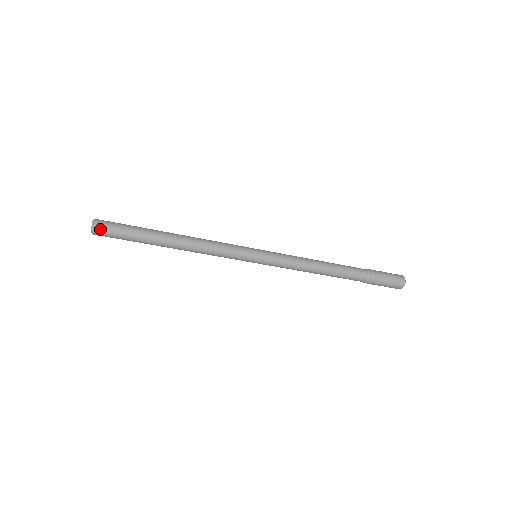
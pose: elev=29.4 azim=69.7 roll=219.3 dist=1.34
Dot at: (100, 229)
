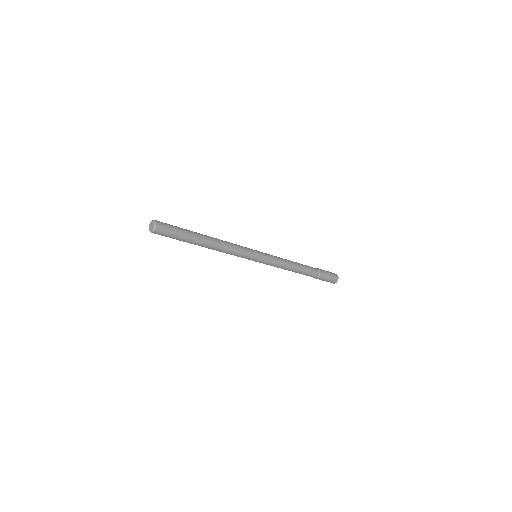
Dot at: (161, 226)
